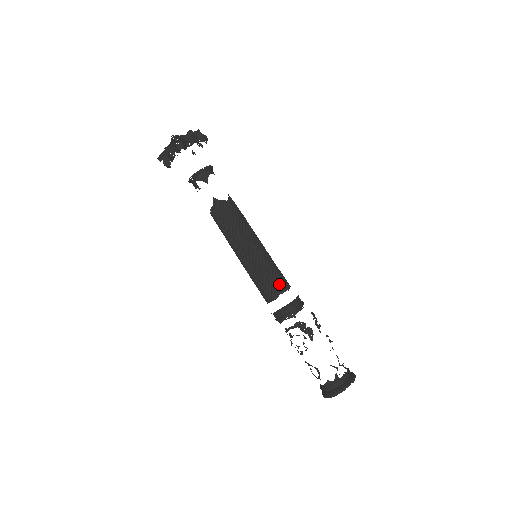
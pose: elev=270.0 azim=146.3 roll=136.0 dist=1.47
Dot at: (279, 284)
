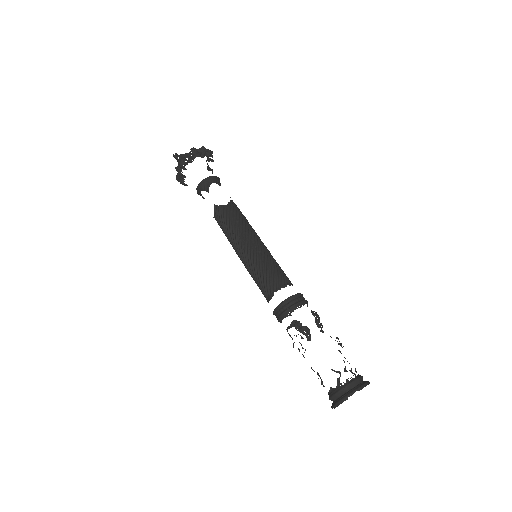
Dot at: (274, 281)
